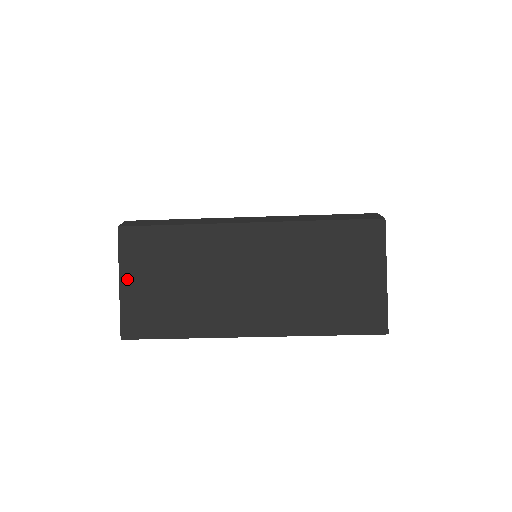
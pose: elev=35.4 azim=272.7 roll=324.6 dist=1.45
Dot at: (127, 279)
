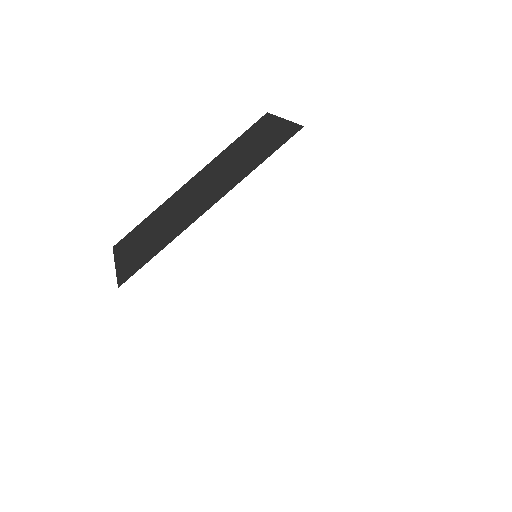
Dot at: (120, 260)
